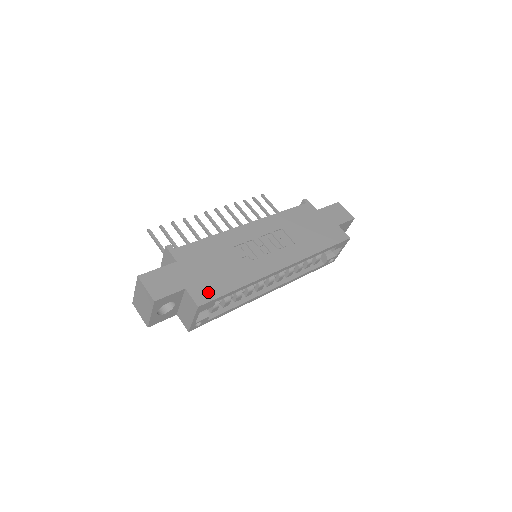
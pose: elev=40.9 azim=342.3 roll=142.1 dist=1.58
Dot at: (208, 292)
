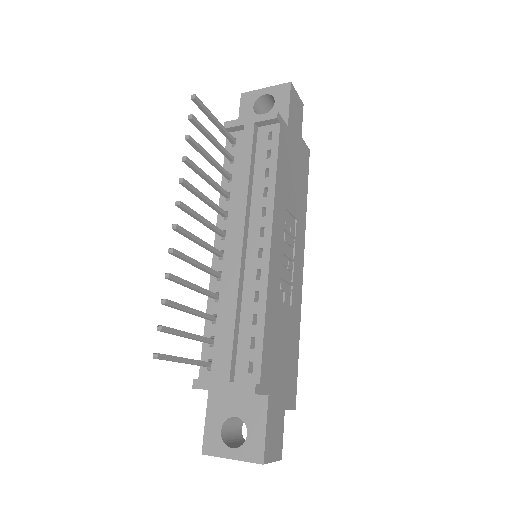
Dot at: (293, 385)
